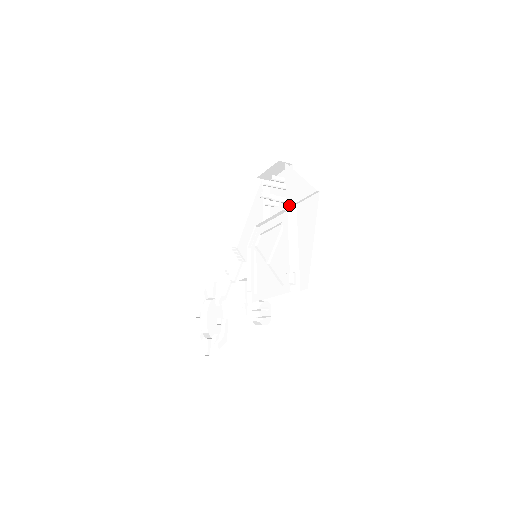
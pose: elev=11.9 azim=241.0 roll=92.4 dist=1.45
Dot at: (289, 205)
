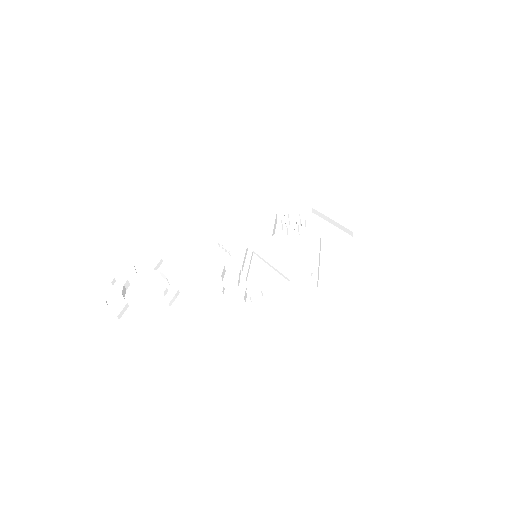
Dot at: occluded
